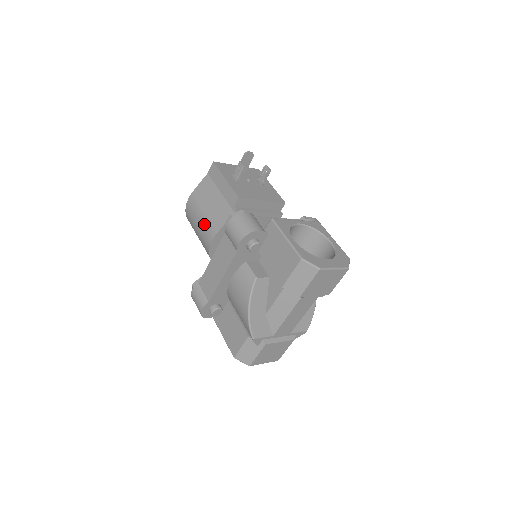
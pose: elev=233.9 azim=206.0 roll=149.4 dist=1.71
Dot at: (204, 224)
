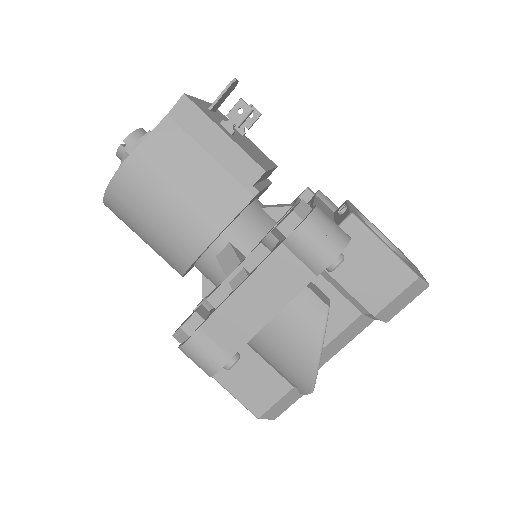
Dot at: (181, 215)
